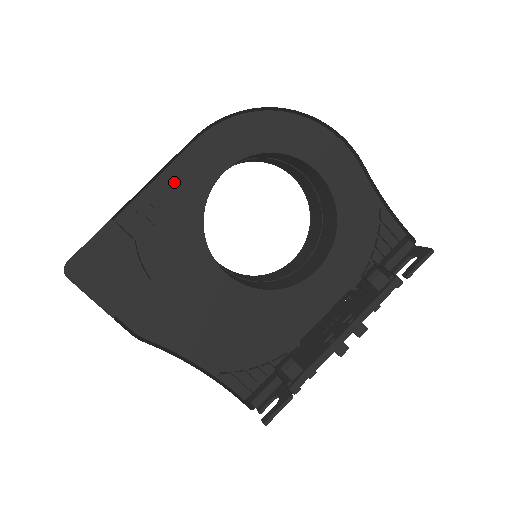
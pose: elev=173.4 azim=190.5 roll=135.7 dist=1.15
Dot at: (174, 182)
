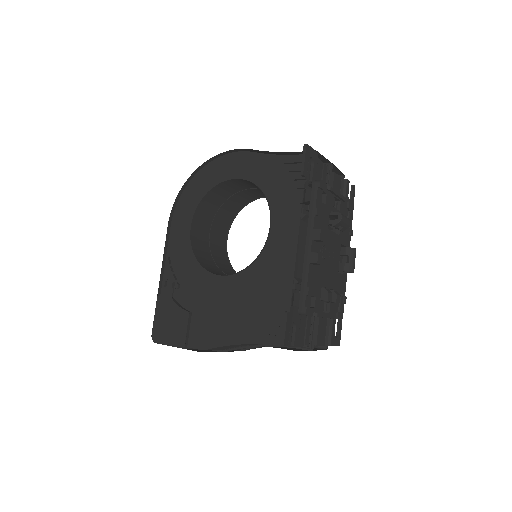
Dot at: (173, 254)
